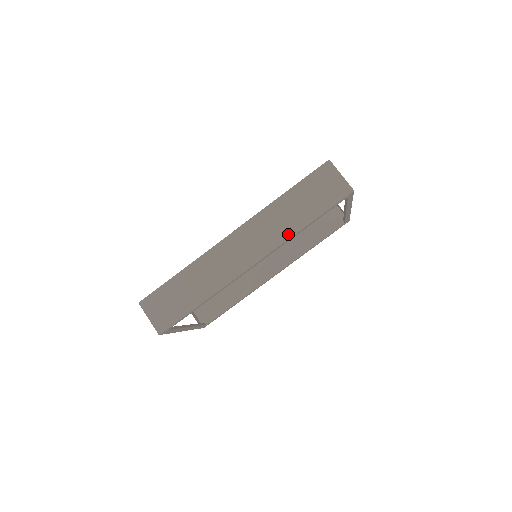
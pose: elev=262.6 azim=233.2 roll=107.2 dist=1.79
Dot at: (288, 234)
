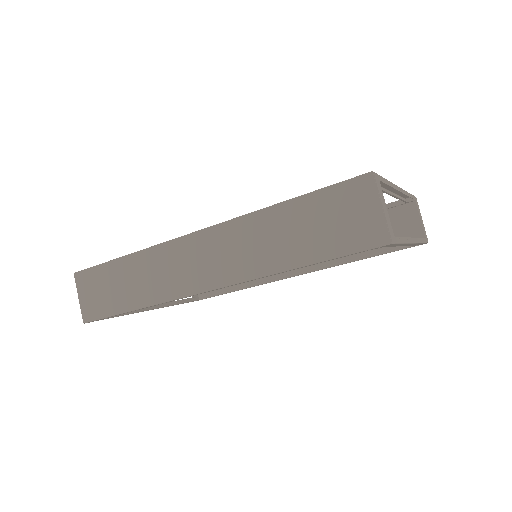
Dot at: (265, 269)
